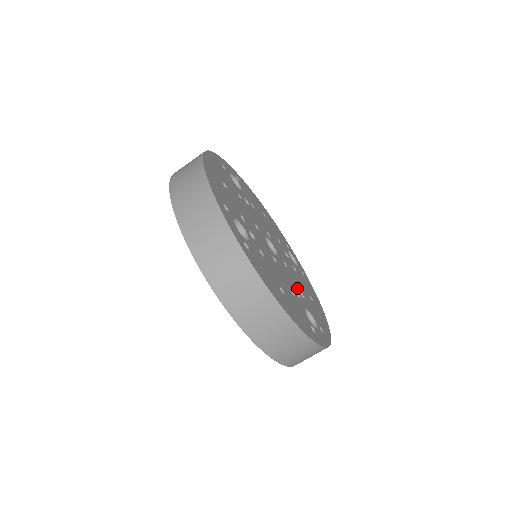
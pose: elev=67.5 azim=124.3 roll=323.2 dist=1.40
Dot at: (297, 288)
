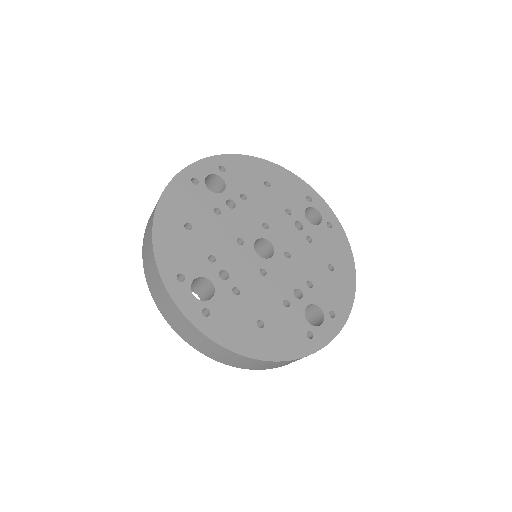
Dot at: (300, 281)
